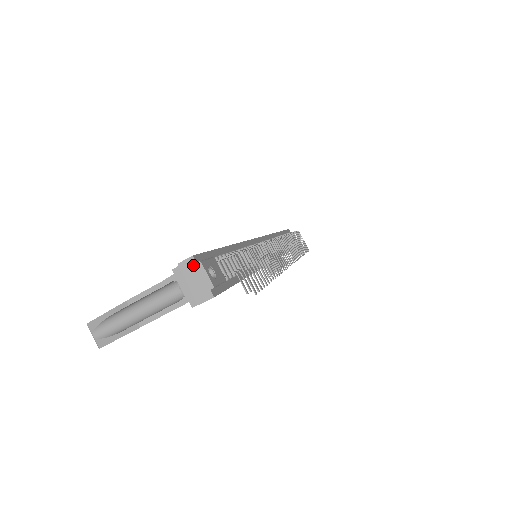
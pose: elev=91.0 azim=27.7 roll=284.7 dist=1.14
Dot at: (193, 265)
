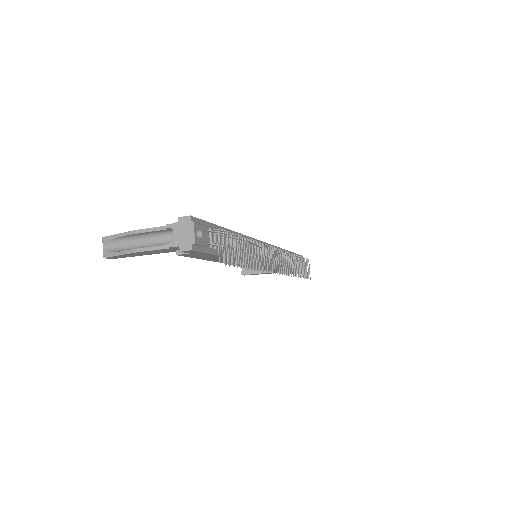
Dot at: (188, 222)
